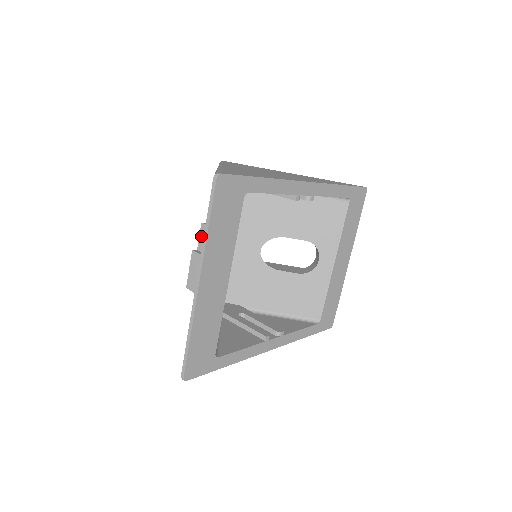
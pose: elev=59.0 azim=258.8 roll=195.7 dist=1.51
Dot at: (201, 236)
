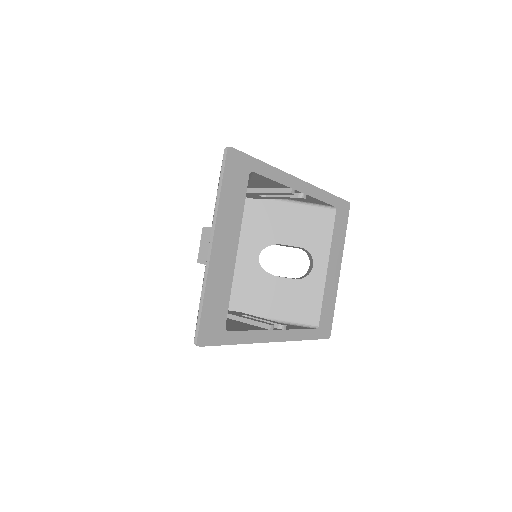
Dot at: occluded
